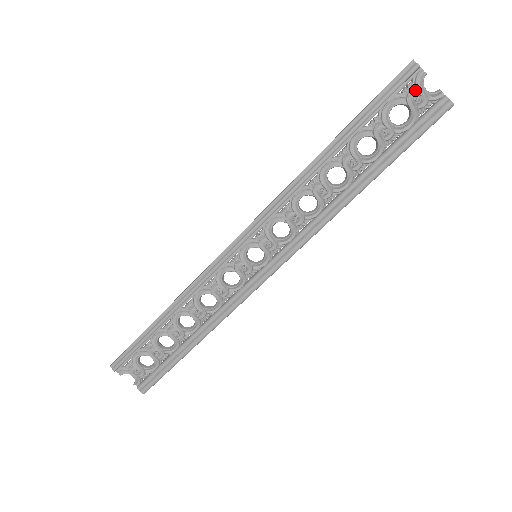
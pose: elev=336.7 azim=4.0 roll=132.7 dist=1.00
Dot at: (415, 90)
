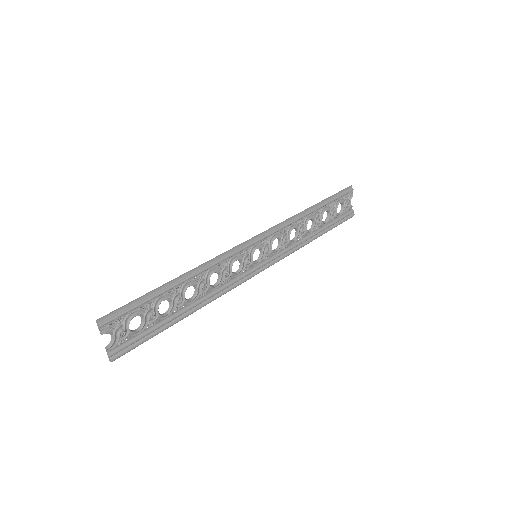
Dot at: (348, 200)
